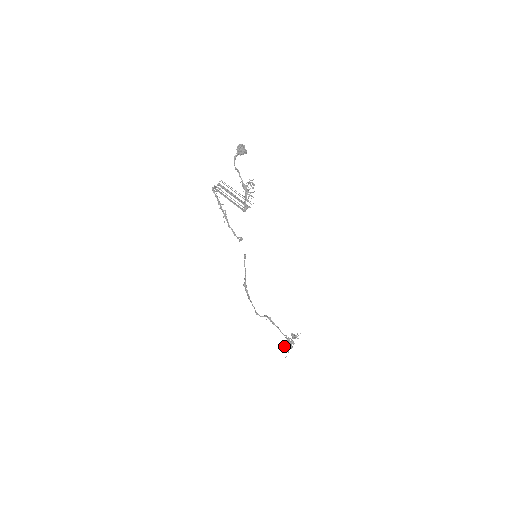
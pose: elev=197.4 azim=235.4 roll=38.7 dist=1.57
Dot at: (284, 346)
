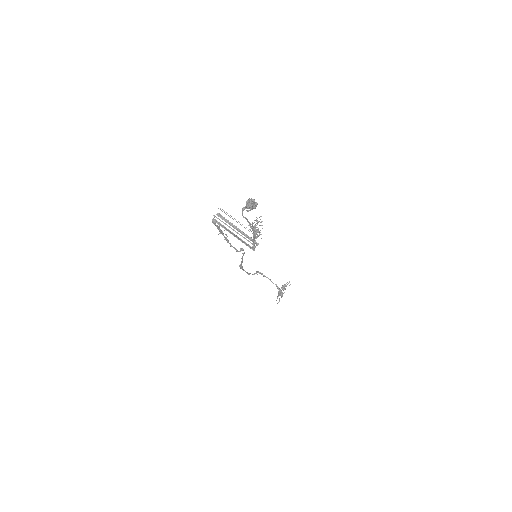
Dot at: (277, 298)
